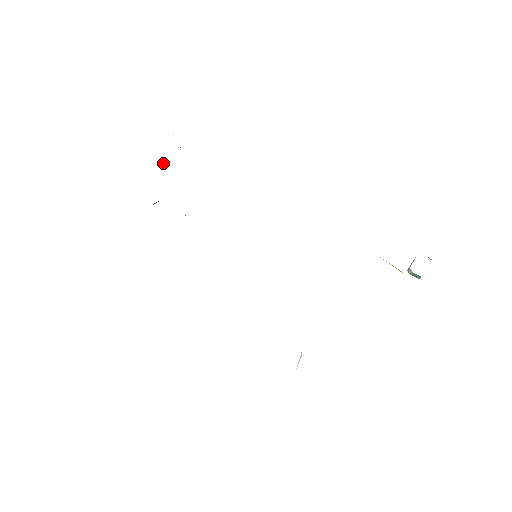
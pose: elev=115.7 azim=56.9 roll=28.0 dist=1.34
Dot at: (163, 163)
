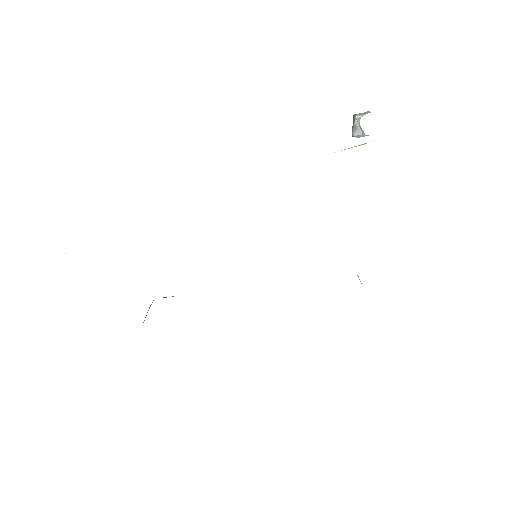
Dot at: occluded
